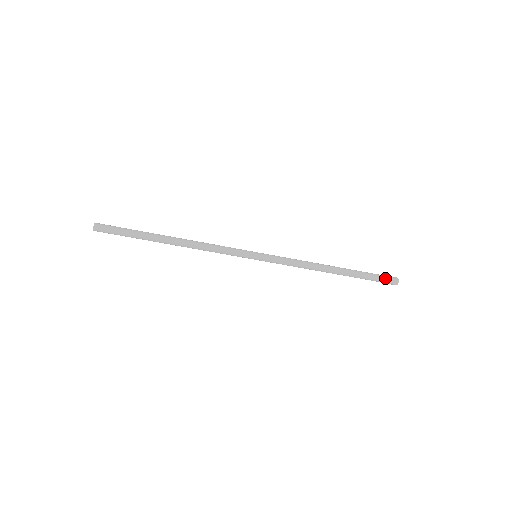
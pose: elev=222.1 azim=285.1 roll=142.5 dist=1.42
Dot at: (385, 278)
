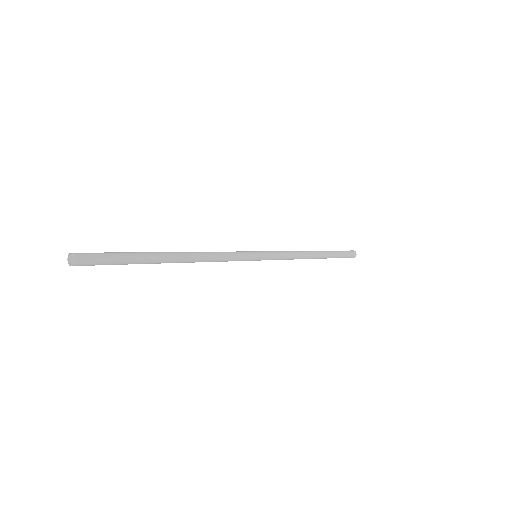
Dot at: (348, 253)
